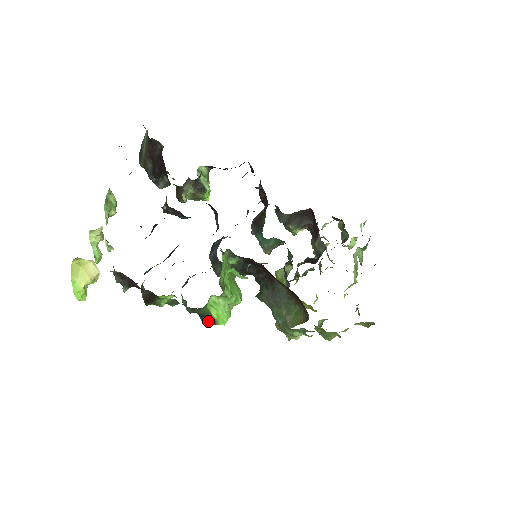
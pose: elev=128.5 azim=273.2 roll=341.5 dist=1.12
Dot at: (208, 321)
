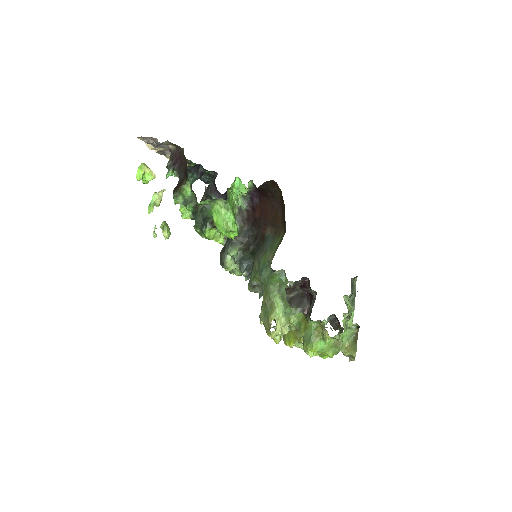
Dot at: (209, 222)
